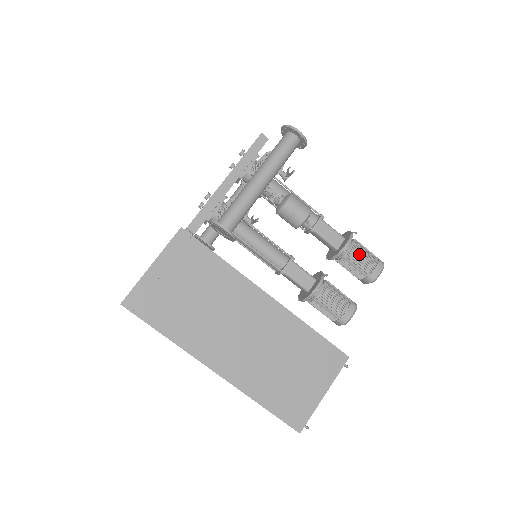
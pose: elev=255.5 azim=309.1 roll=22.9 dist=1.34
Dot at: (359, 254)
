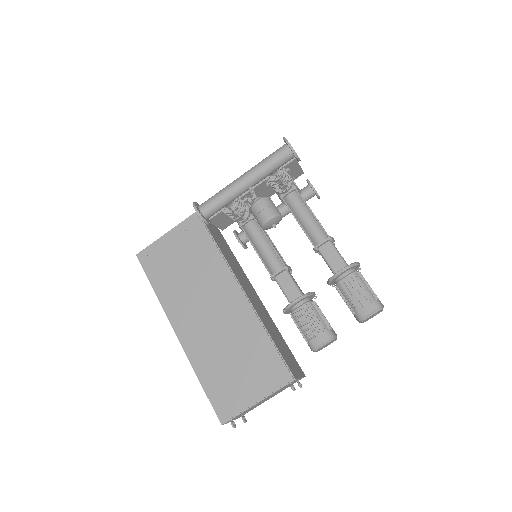
Dot at: (354, 286)
